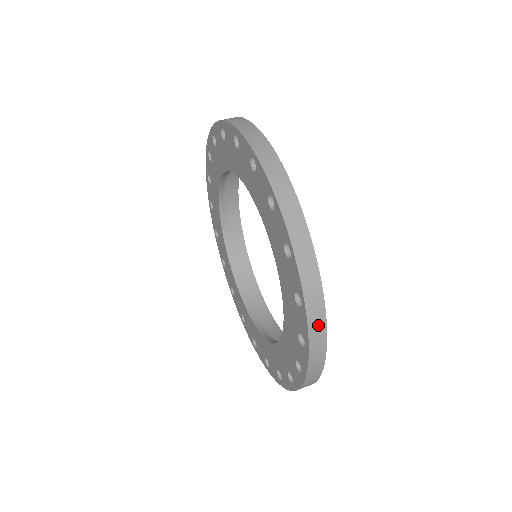
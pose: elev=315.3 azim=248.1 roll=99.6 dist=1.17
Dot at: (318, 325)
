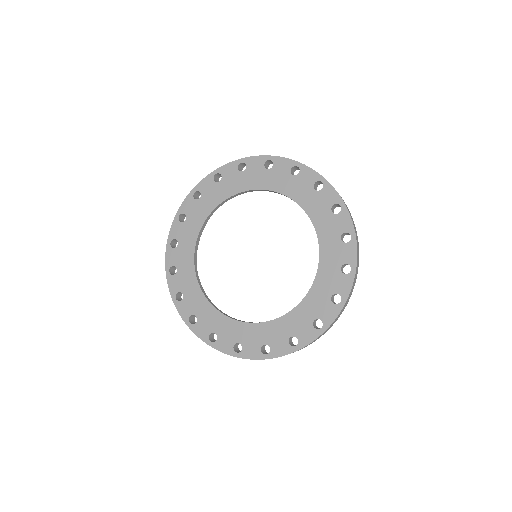
Dot at: (352, 220)
